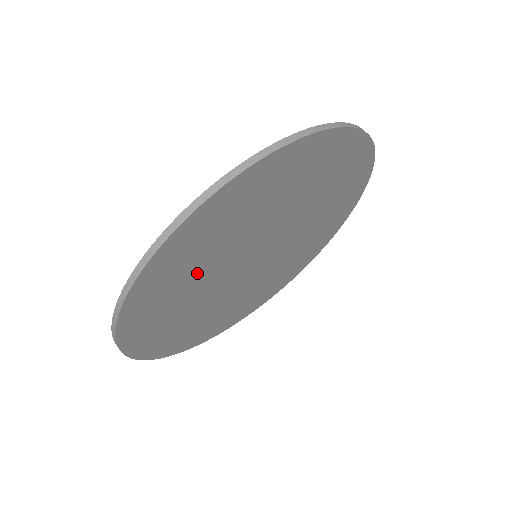
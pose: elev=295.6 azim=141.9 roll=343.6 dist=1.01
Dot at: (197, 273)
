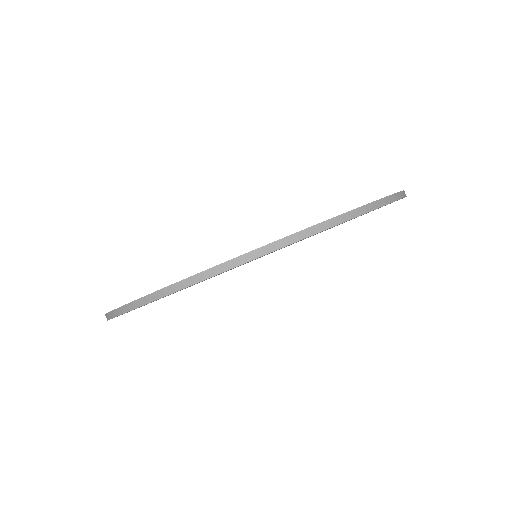
Dot at: occluded
